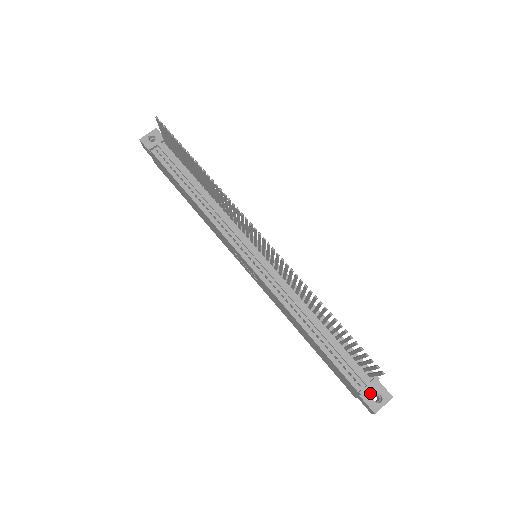
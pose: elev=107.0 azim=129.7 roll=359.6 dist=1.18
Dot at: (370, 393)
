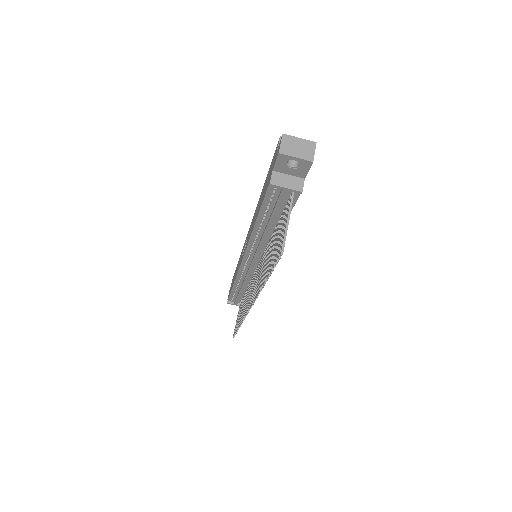
Dot at: occluded
